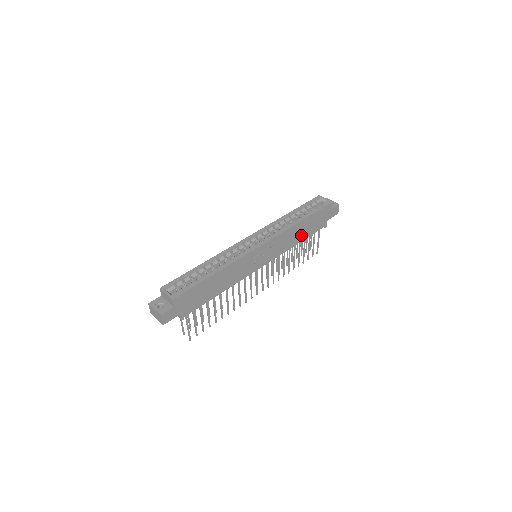
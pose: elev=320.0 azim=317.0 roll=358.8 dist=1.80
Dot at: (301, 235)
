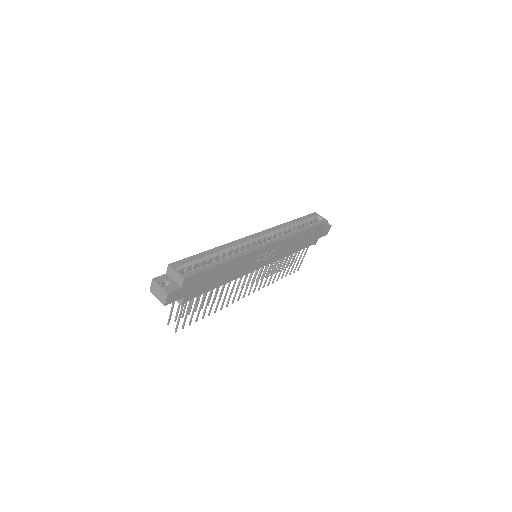
Dot at: (297, 246)
